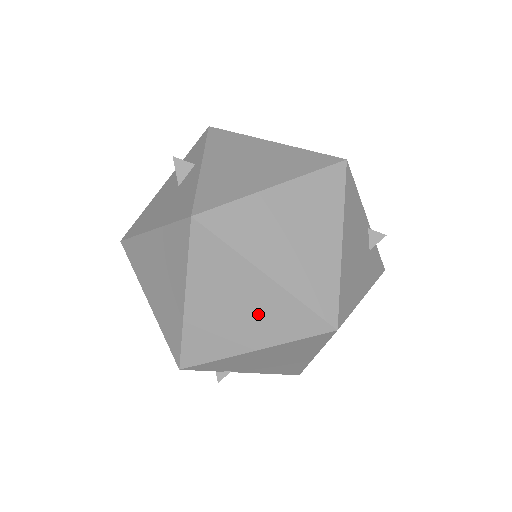
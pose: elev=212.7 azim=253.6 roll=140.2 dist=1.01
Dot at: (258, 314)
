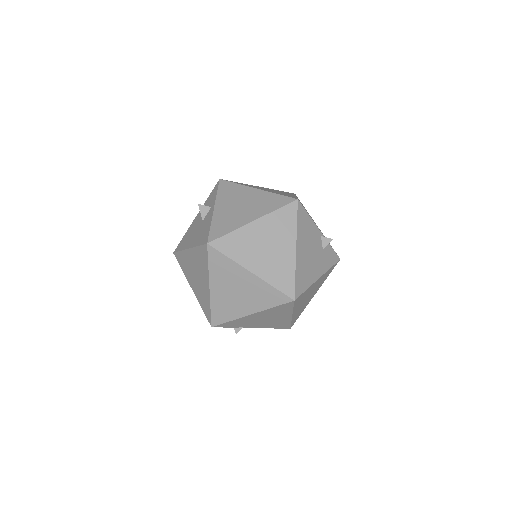
Dot at: (250, 294)
